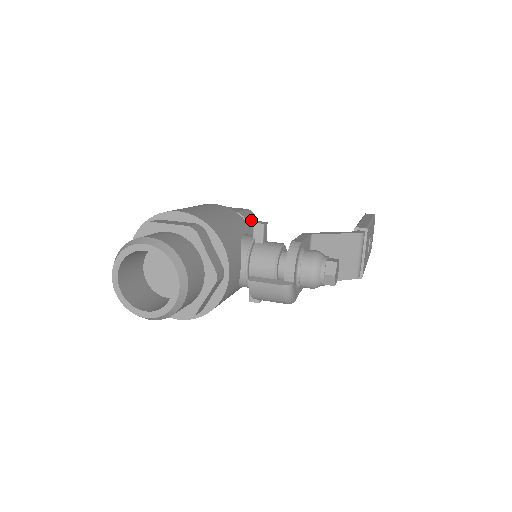
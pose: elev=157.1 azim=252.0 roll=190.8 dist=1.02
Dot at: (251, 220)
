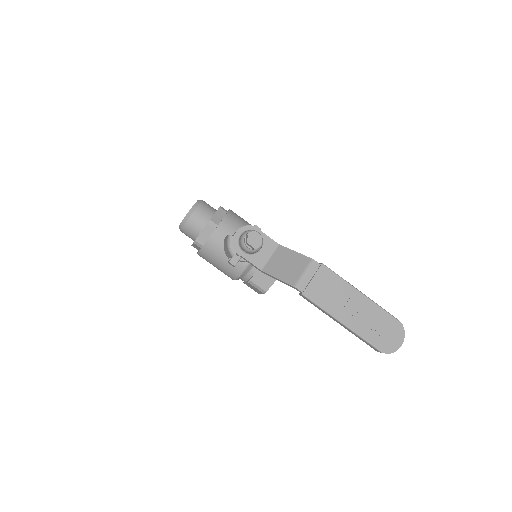
Dot at: occluded
